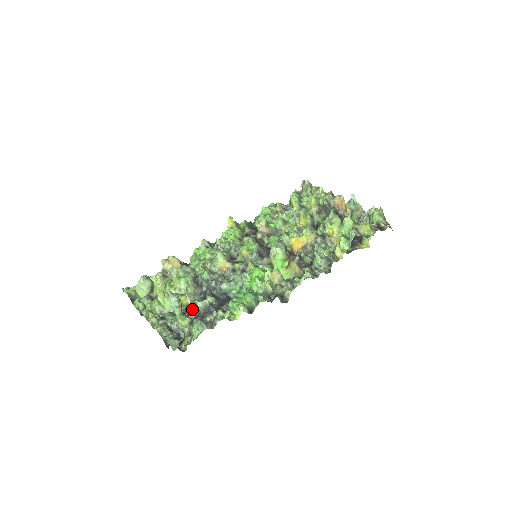
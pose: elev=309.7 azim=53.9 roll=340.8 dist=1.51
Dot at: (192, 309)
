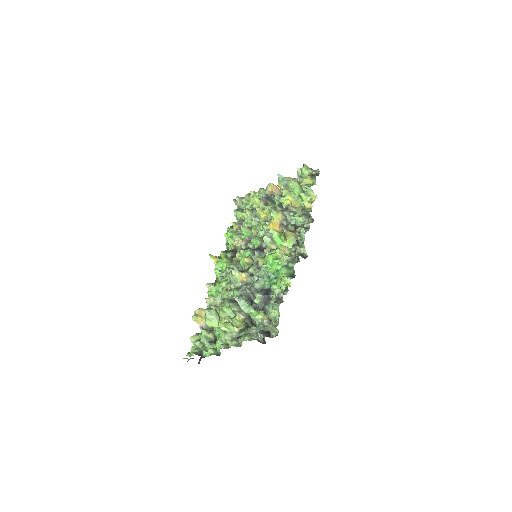
Dot at: occluded
